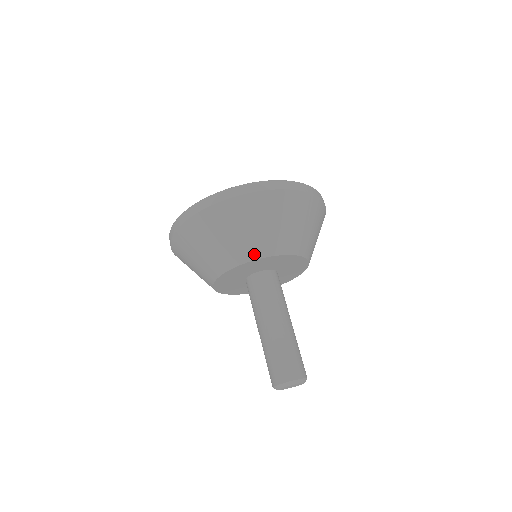
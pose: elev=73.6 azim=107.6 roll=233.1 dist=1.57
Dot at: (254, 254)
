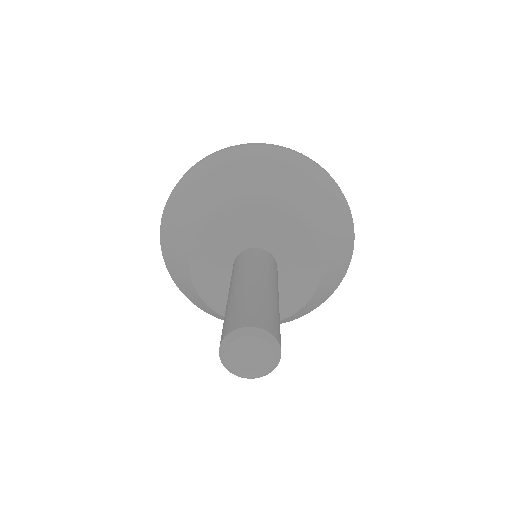
Dot at: (269, 200)
